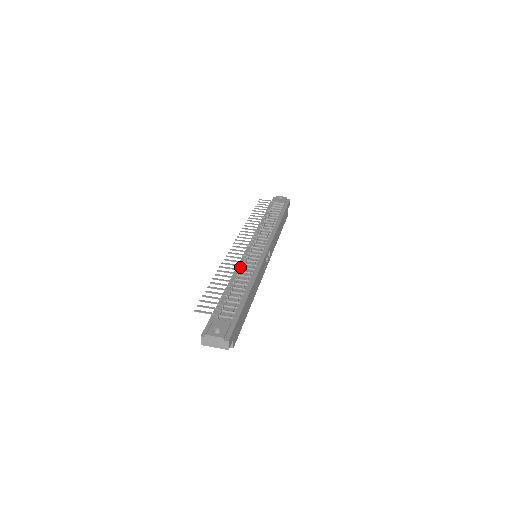
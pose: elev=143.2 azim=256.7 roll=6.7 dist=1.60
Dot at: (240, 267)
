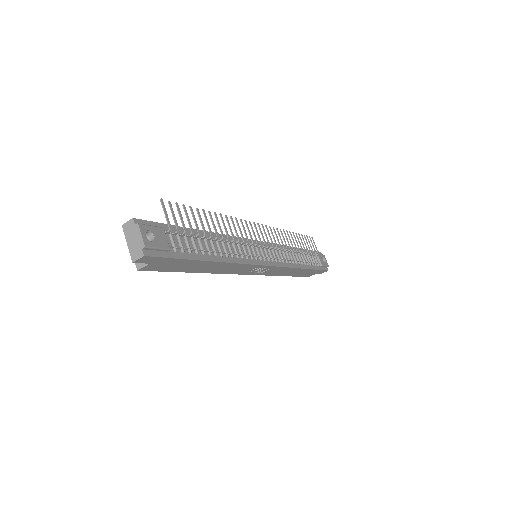
Dot at: (237, 240)
